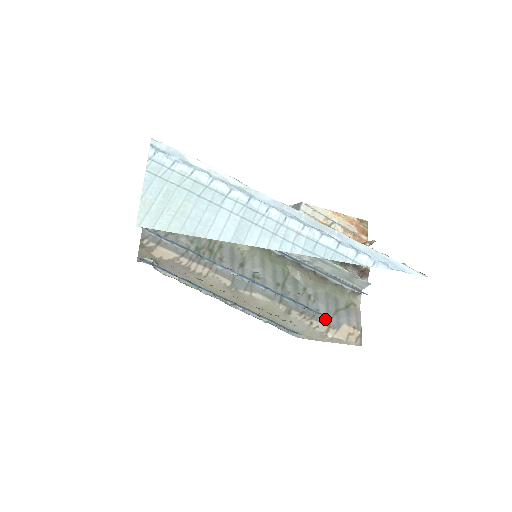
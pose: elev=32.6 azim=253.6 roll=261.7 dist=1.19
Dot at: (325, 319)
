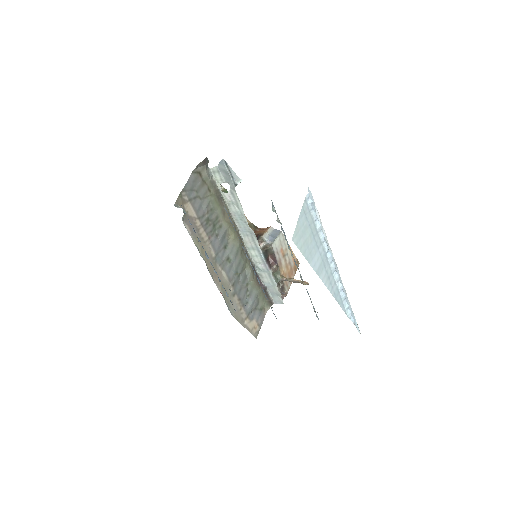
Dot at: (248, 311)
